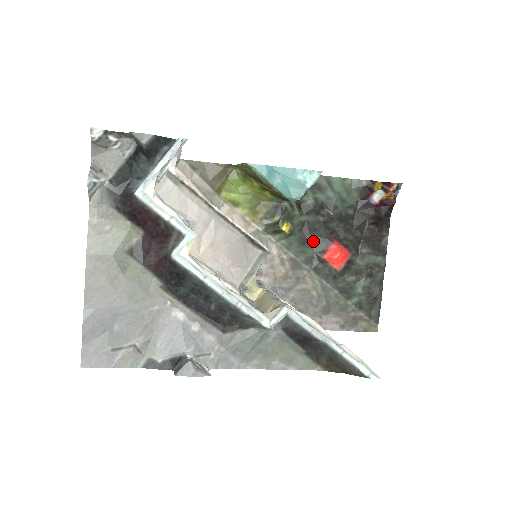
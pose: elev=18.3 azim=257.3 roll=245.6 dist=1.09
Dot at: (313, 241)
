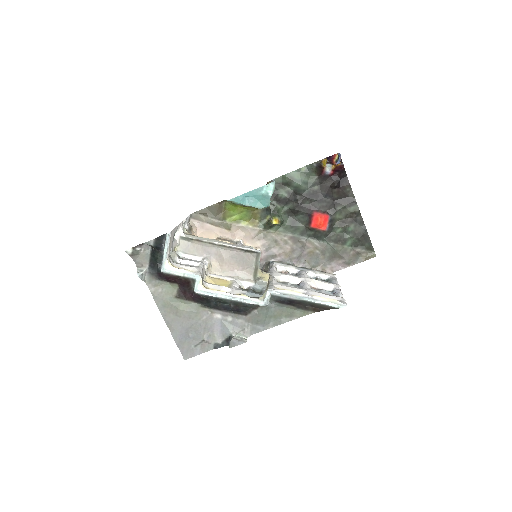
Dot at: (300, 219)
